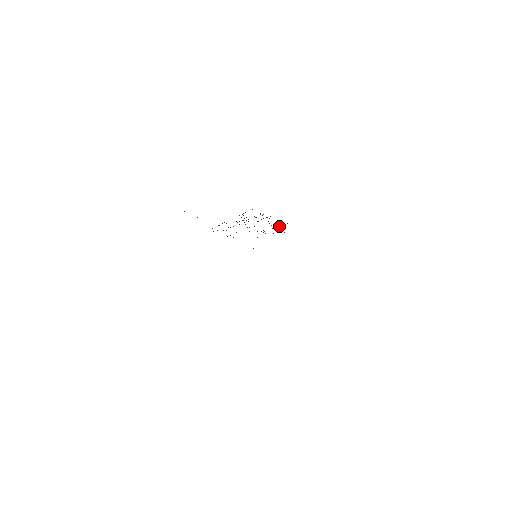
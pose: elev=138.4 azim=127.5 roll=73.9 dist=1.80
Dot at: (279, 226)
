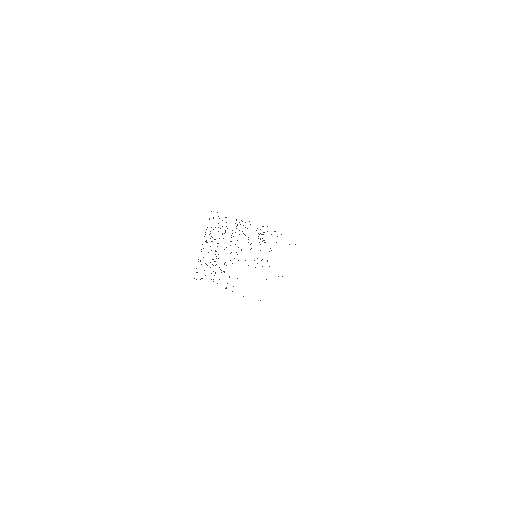
Dot at: occluded
